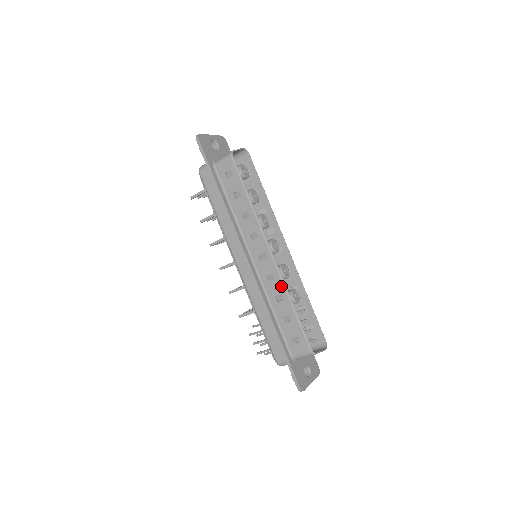
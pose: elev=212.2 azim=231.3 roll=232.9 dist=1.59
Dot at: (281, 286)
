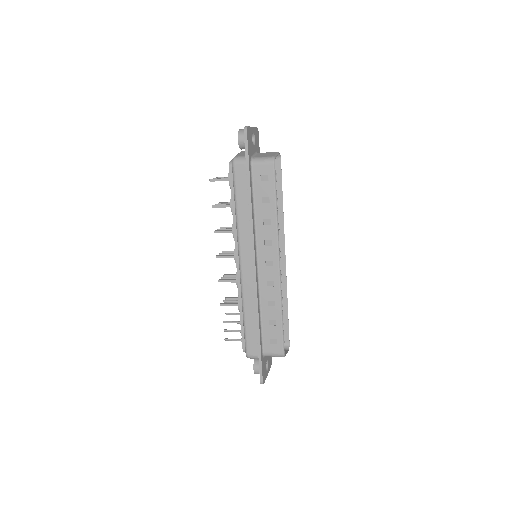
Dot at: (277, 294)
